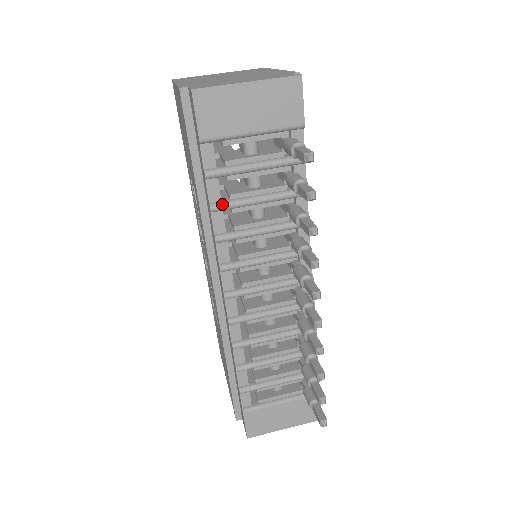
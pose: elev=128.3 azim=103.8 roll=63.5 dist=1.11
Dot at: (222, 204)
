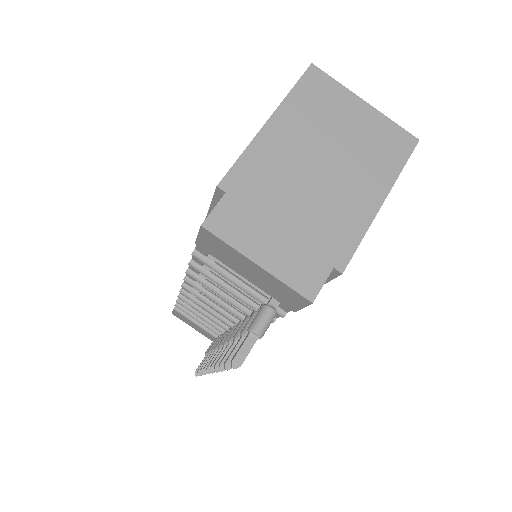
Dot at: (199, 270)
